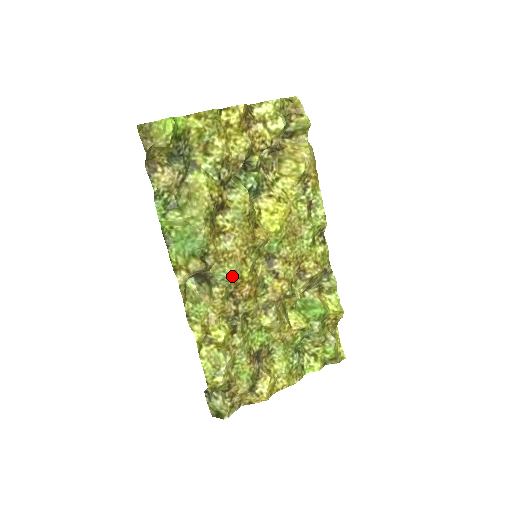
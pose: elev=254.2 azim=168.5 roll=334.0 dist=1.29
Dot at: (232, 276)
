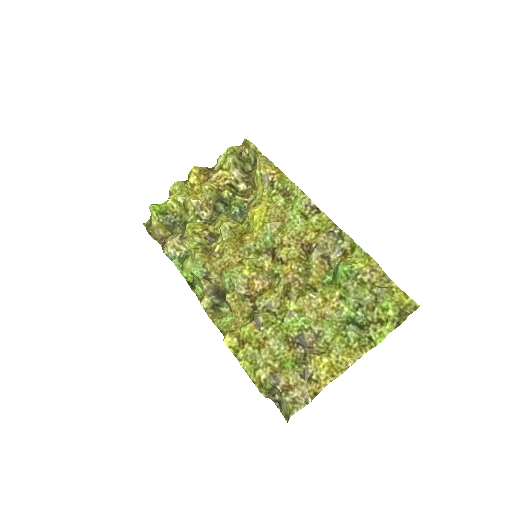
Dot at: (230, 277)
